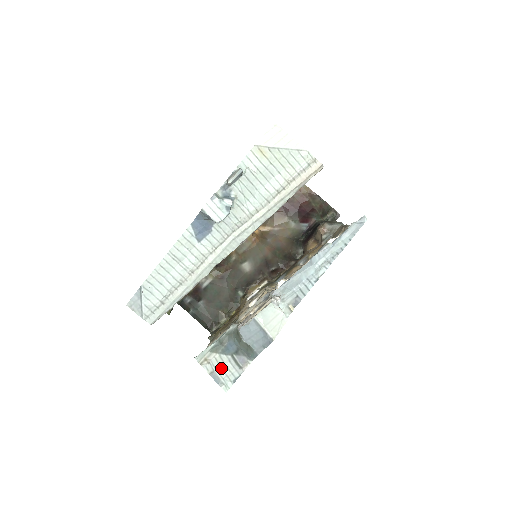
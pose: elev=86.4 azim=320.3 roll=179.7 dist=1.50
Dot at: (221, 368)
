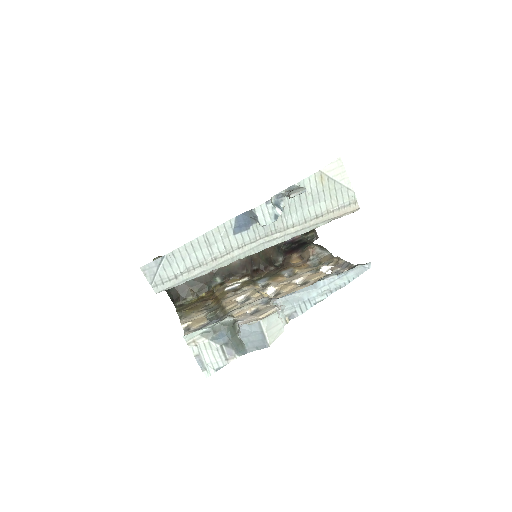
Dot at: (208, 354)
